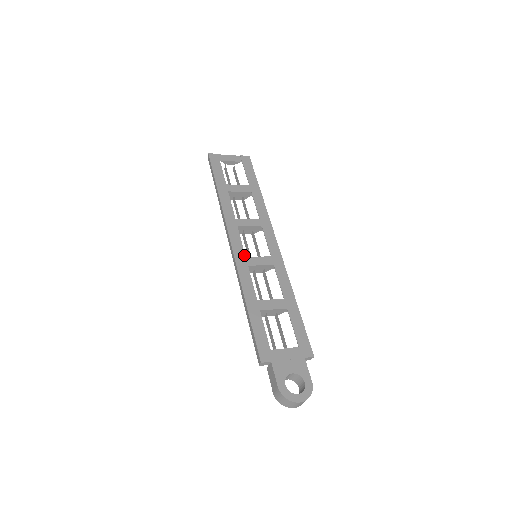
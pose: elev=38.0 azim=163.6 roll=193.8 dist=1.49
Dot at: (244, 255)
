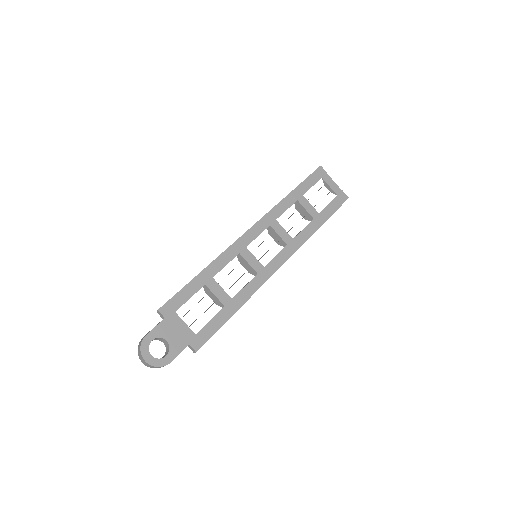
Dot at: (247, 245)
